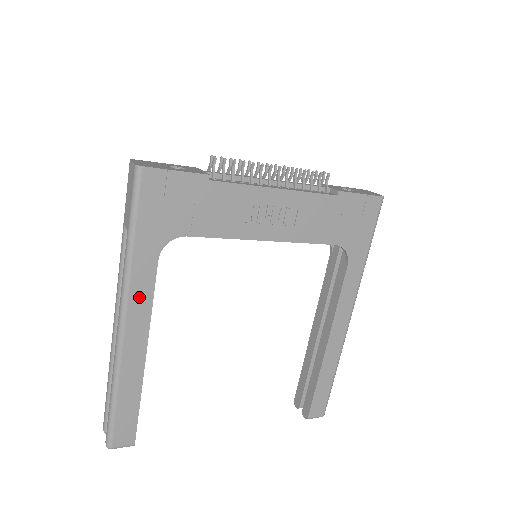
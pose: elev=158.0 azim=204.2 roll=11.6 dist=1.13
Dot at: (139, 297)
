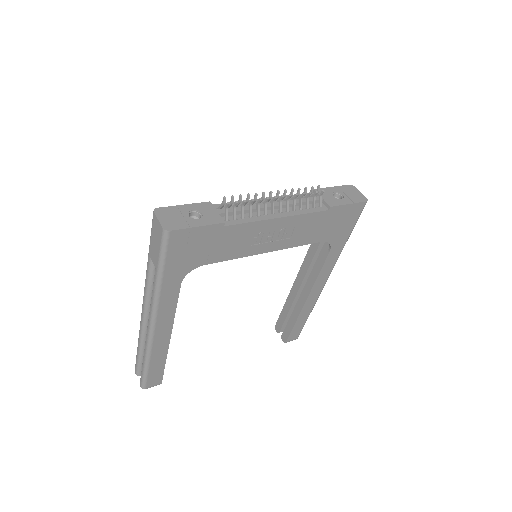
Dot at: (166, 309)
